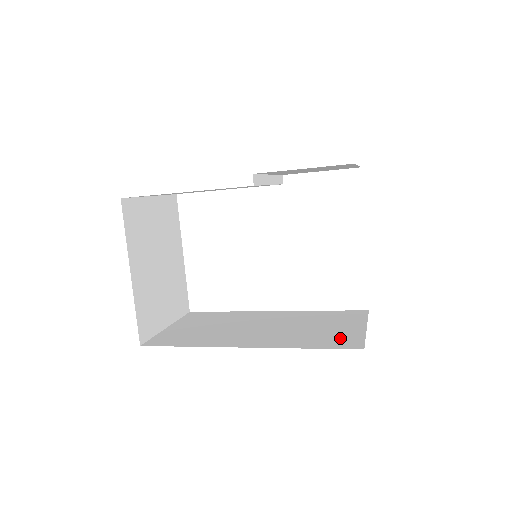
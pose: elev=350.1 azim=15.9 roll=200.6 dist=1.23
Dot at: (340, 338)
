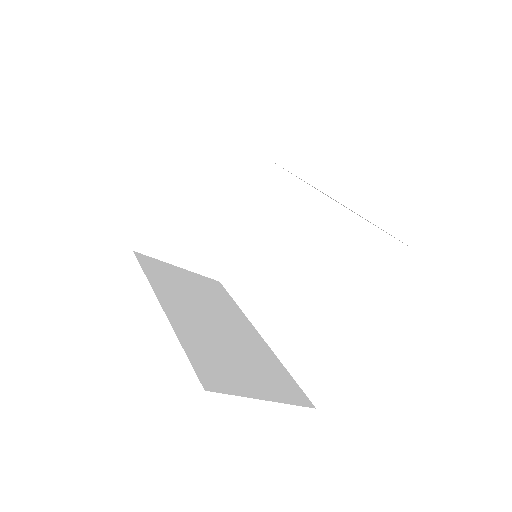
Dot at: (222, 374)
